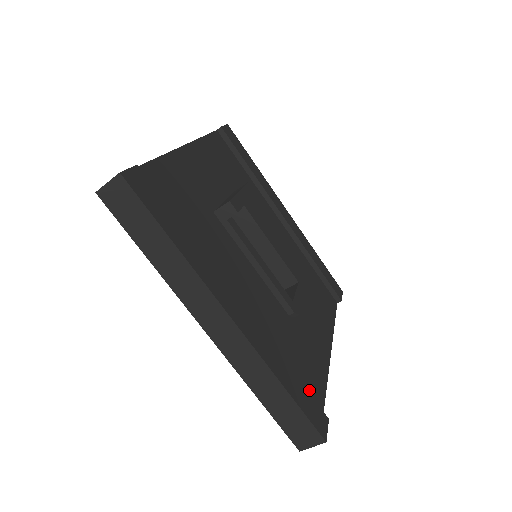
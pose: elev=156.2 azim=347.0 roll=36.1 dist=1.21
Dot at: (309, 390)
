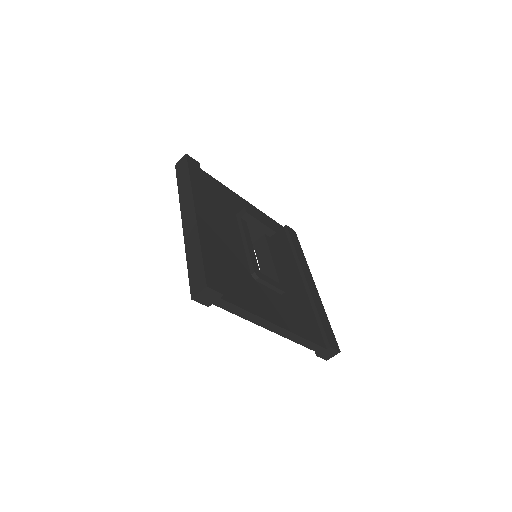
Dot at: (226, 287)
